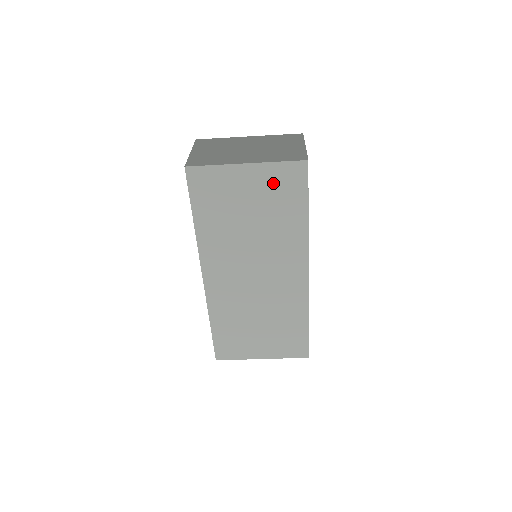
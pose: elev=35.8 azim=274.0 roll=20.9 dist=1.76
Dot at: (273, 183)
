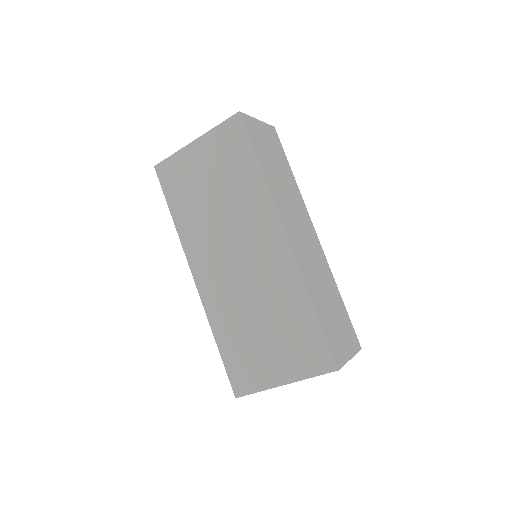
Dot at: (220, 148)
